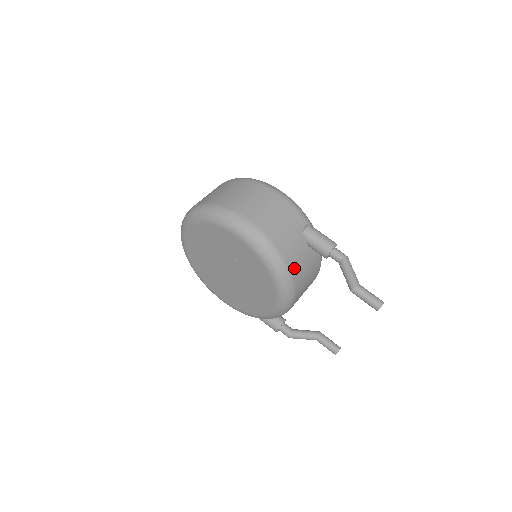
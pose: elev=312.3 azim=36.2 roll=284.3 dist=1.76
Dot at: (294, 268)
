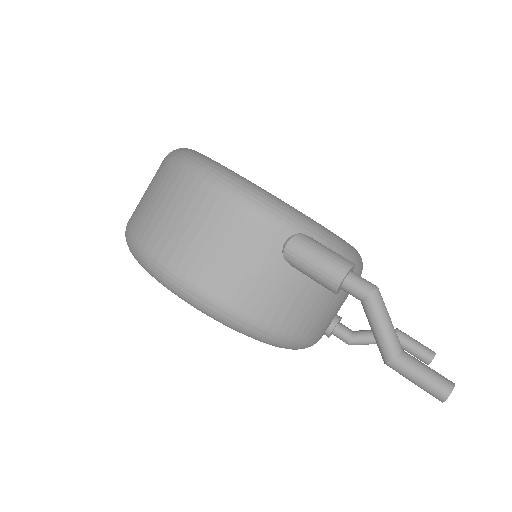
Dot at: (282, 320)
